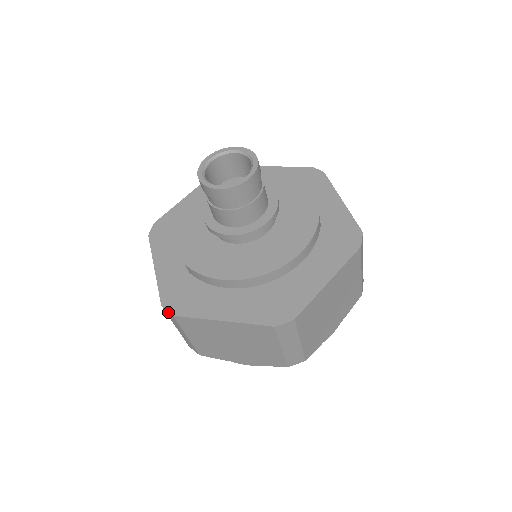
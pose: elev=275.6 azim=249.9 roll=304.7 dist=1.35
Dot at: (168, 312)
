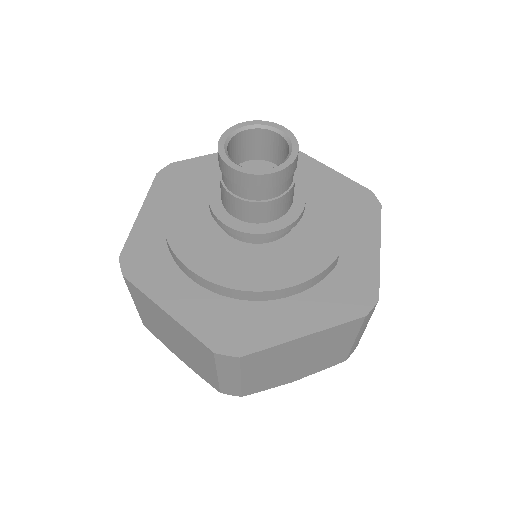
Dot at: (121, 269)
